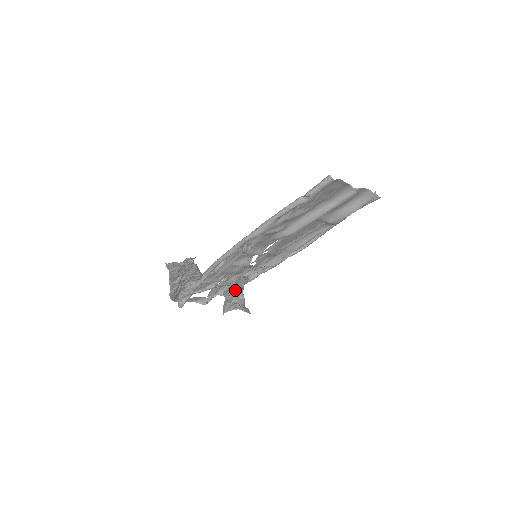
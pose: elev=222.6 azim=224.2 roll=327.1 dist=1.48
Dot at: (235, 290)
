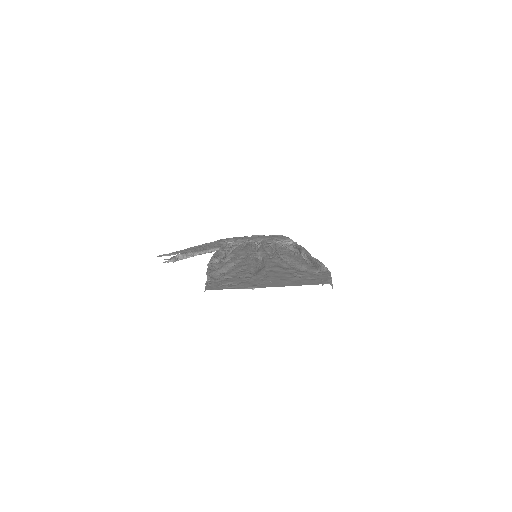
Dot at: occluded
